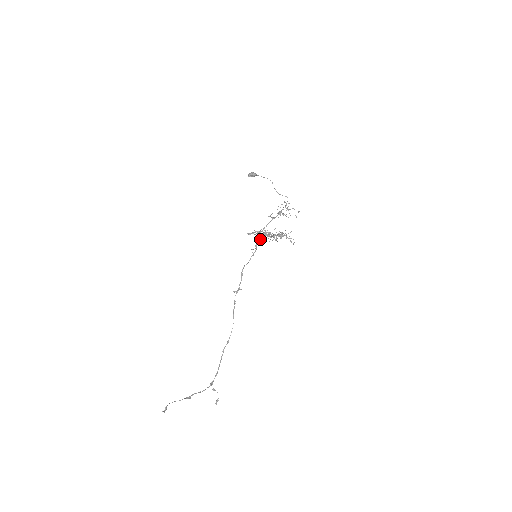
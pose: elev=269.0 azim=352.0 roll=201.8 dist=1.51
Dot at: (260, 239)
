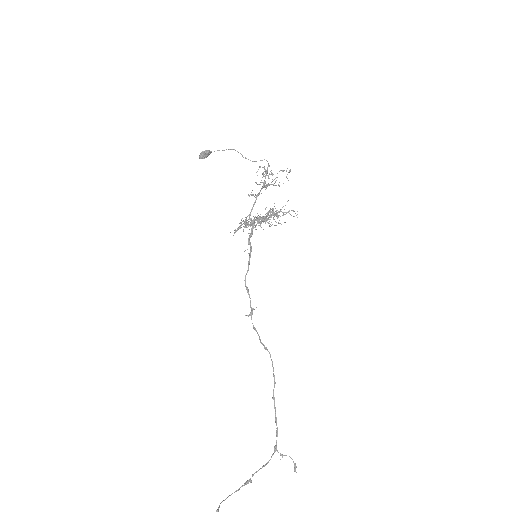
Dot at: occluded
